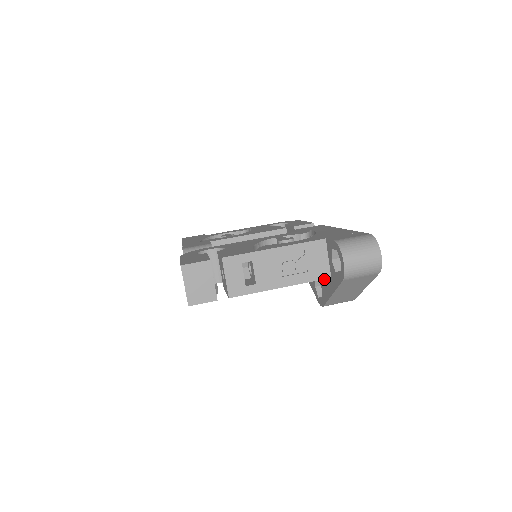
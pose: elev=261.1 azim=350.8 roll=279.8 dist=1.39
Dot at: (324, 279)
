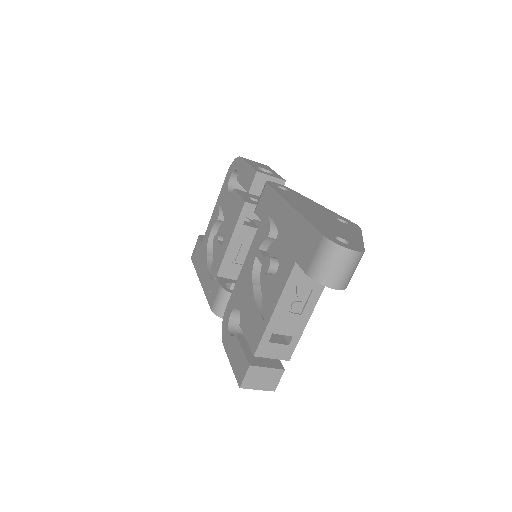
Dot at: occluded
